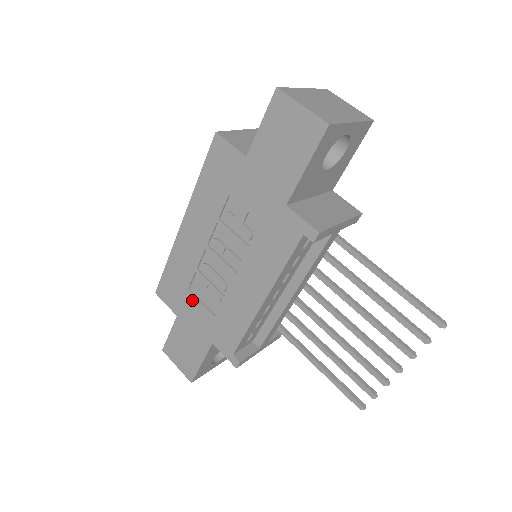
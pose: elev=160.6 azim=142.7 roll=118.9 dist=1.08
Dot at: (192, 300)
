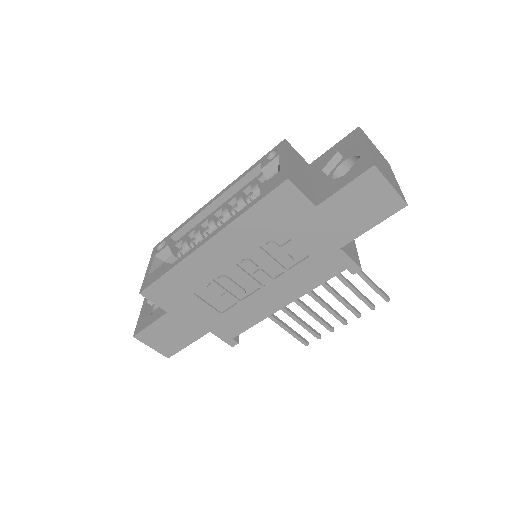
Dot at: (195, 302)
